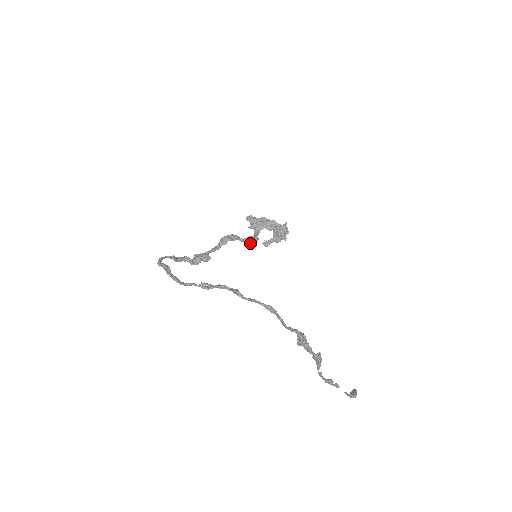
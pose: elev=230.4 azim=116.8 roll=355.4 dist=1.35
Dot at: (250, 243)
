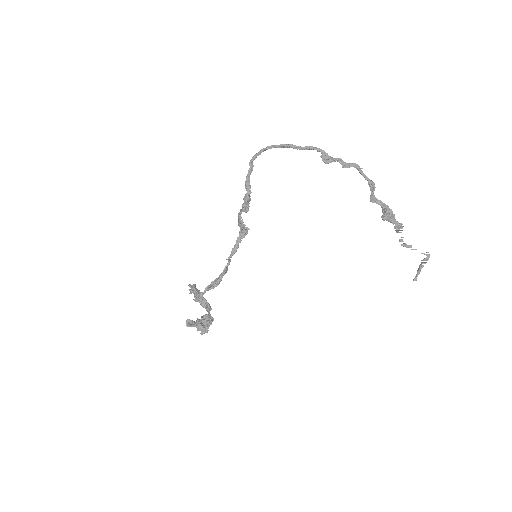
Dot at: (225, 270)
